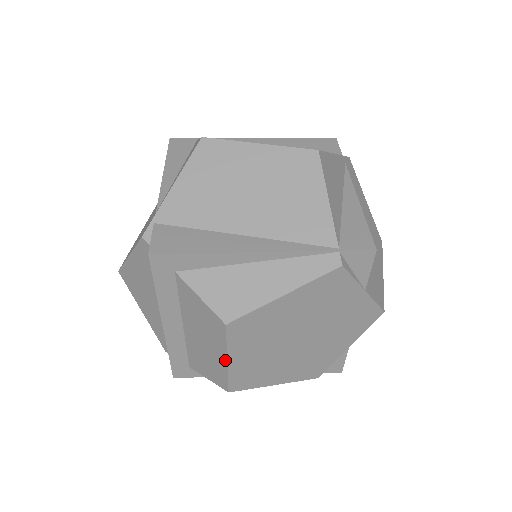
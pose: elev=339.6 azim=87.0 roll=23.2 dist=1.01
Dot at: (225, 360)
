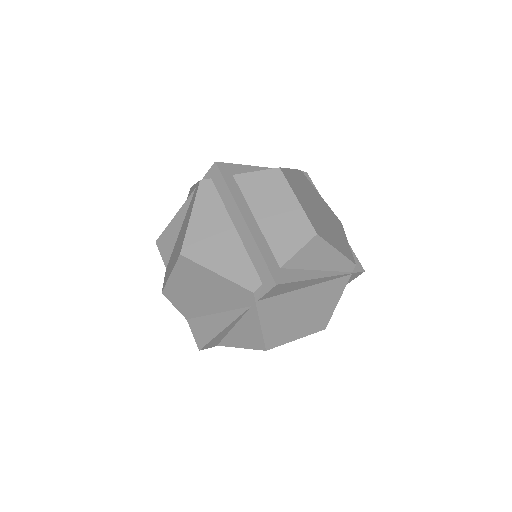
Dot at: (296, 200)
